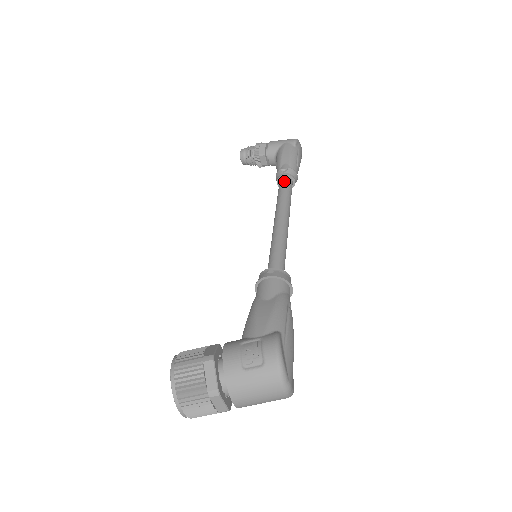
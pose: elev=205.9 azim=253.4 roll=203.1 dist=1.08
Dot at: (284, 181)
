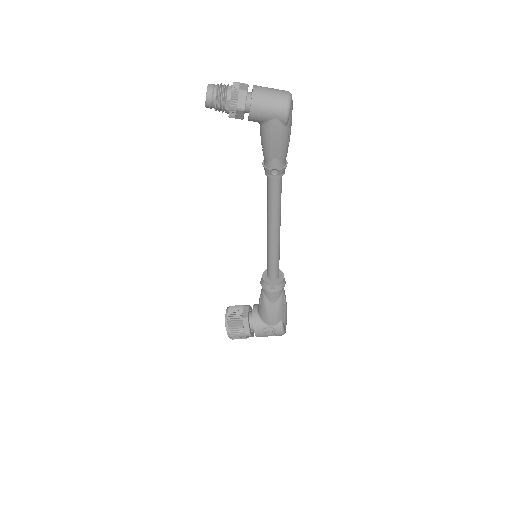
Dot at: (275, 184)
